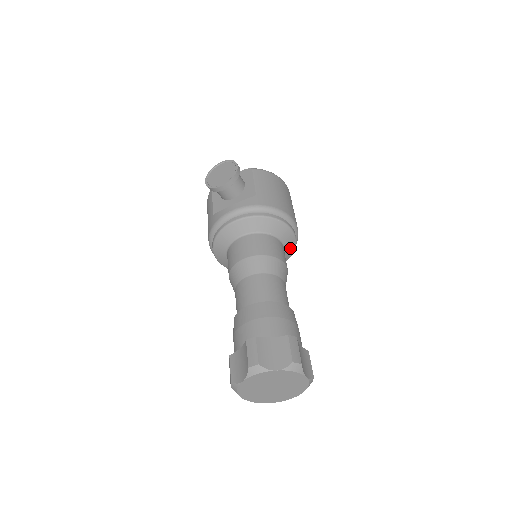
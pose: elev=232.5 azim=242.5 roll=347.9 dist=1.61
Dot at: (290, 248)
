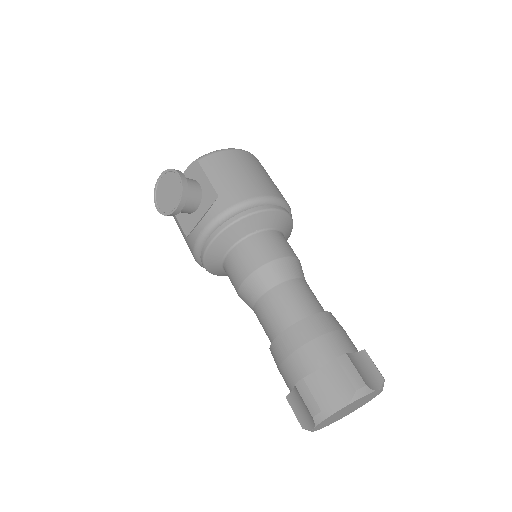
Dot at: (287, 225)
